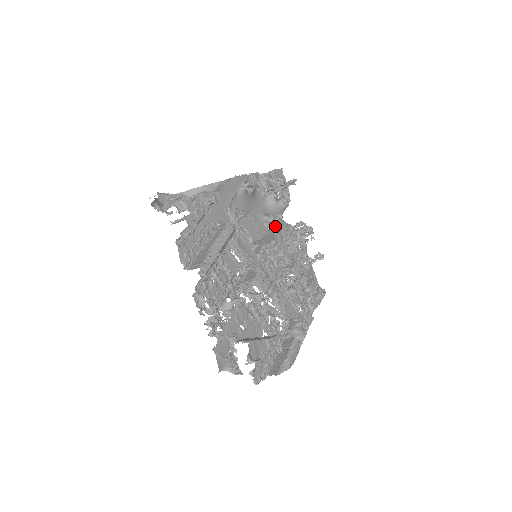
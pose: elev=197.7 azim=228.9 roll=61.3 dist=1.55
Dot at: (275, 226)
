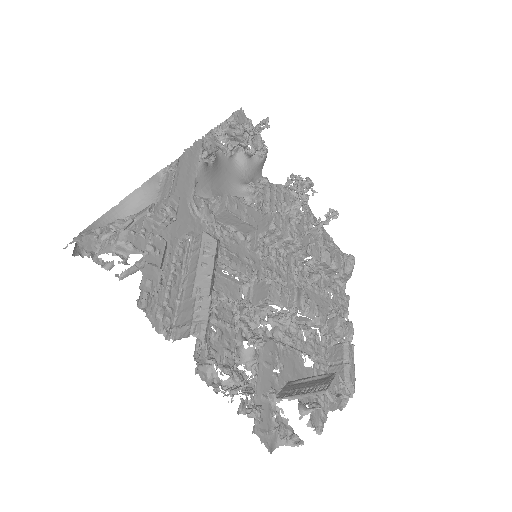
Dot at: (262, 197)
